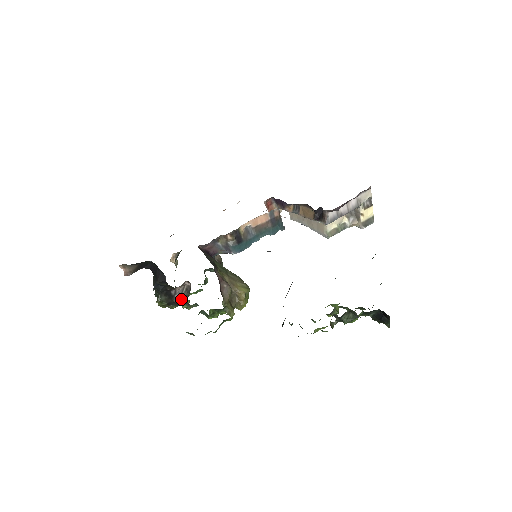
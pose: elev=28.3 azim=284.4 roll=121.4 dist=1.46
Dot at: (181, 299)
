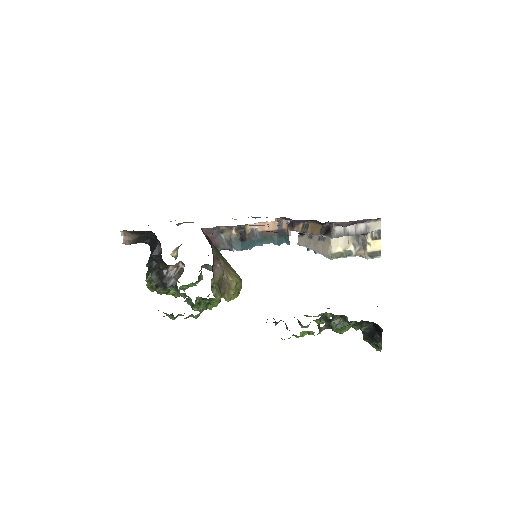
Dot at: (171, 281)
